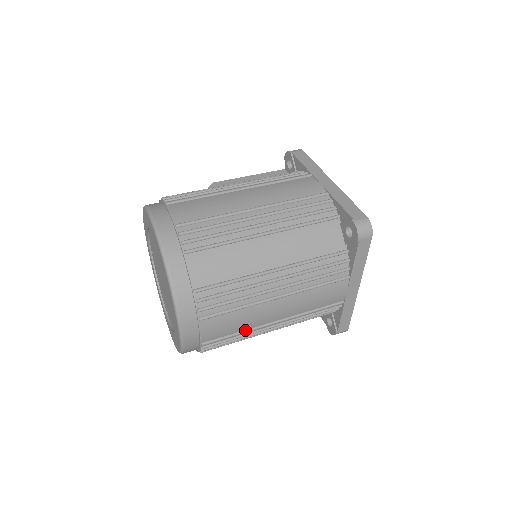
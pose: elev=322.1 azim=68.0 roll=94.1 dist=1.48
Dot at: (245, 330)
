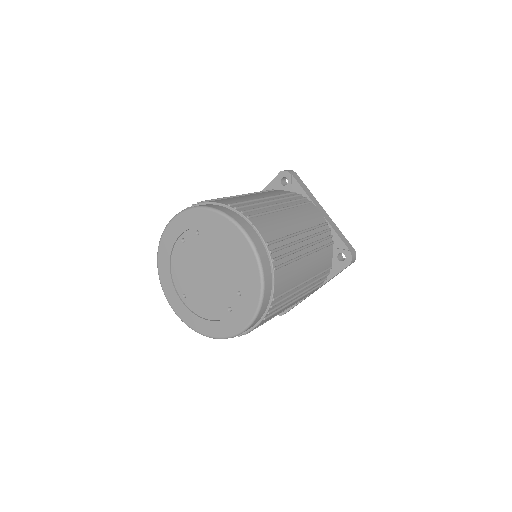
Dot at: (286, 236)
